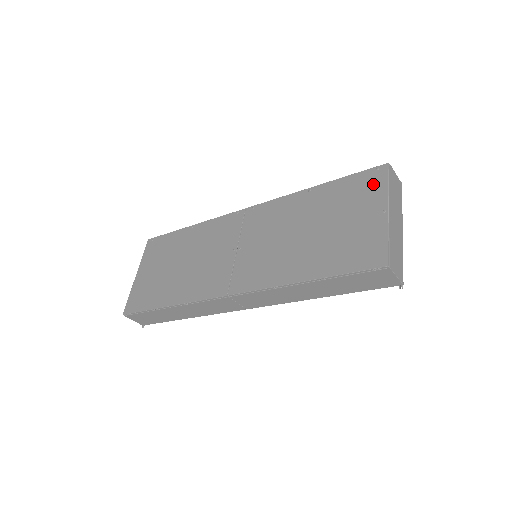
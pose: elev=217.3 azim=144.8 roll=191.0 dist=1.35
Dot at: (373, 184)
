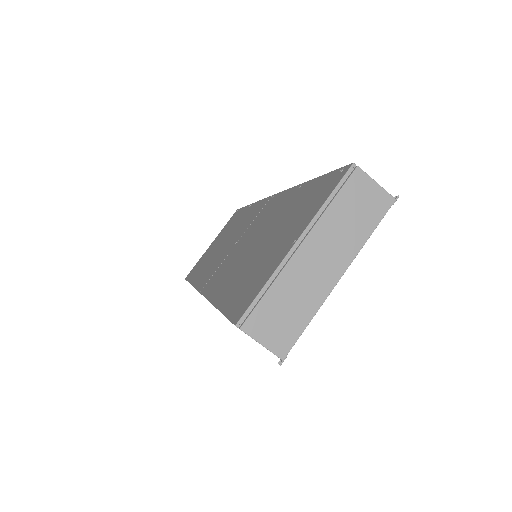
Dot at: (322, 194)
